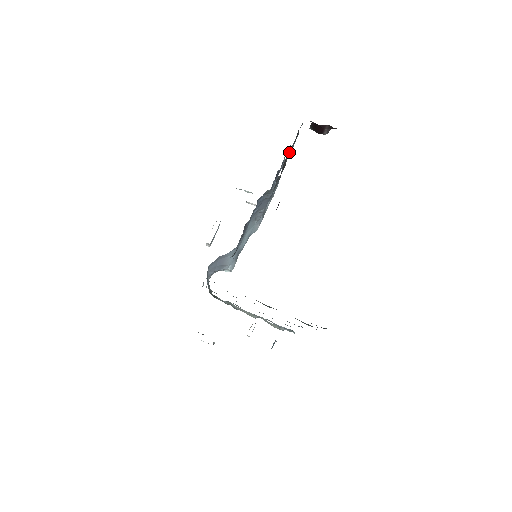
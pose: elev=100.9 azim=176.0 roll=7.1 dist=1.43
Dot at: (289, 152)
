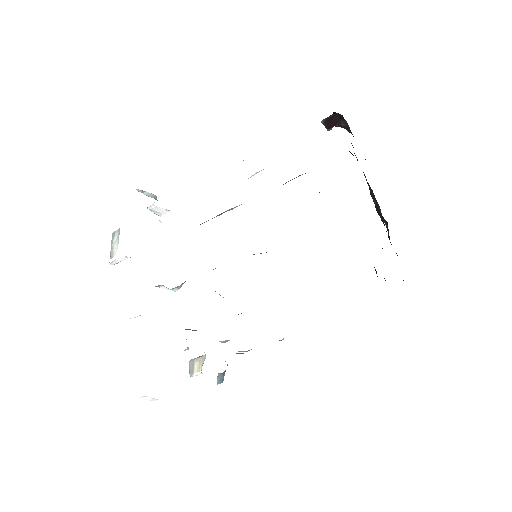
Dot at: occluded
